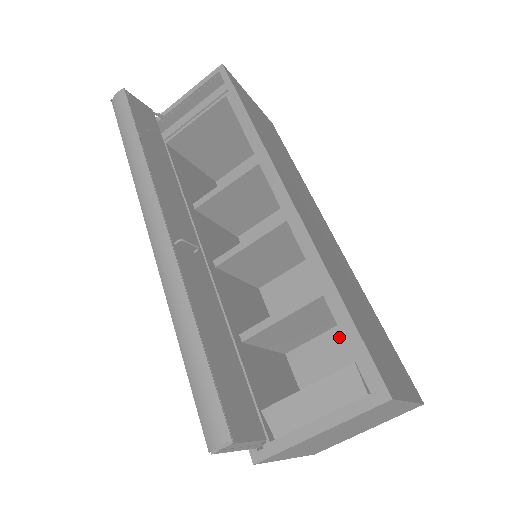
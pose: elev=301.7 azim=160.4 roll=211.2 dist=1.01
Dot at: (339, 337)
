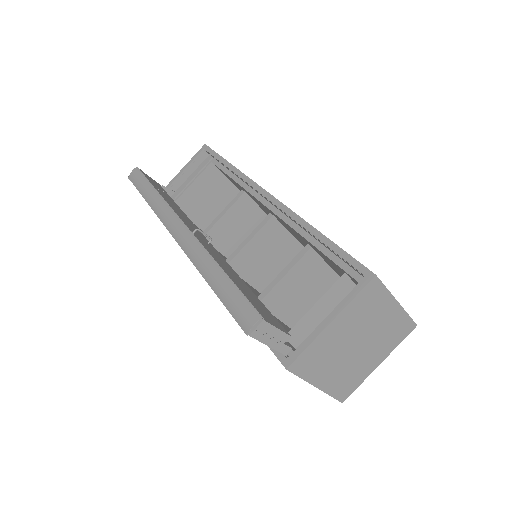
Dot at: occluded
